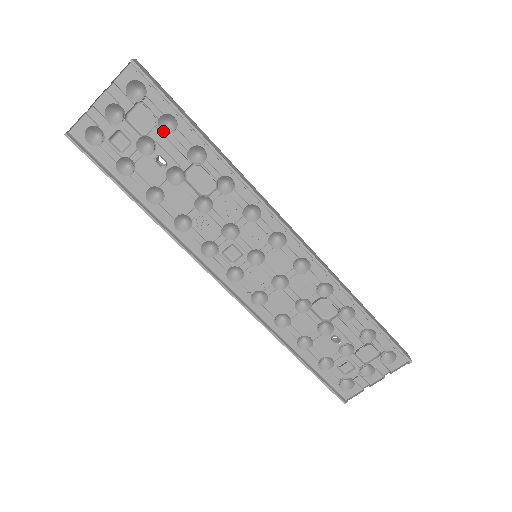
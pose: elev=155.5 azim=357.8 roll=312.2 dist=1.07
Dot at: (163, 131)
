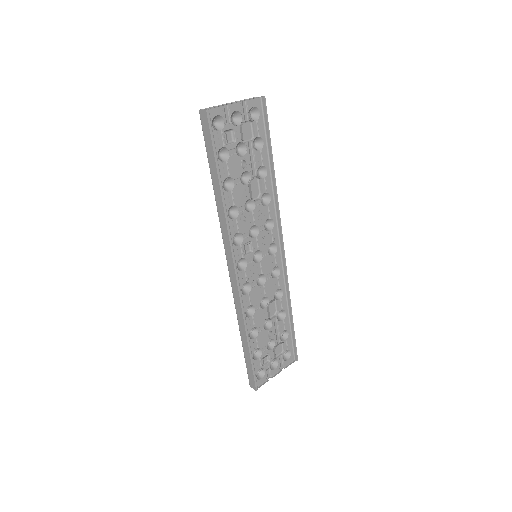
Dot at: (253, 146)
